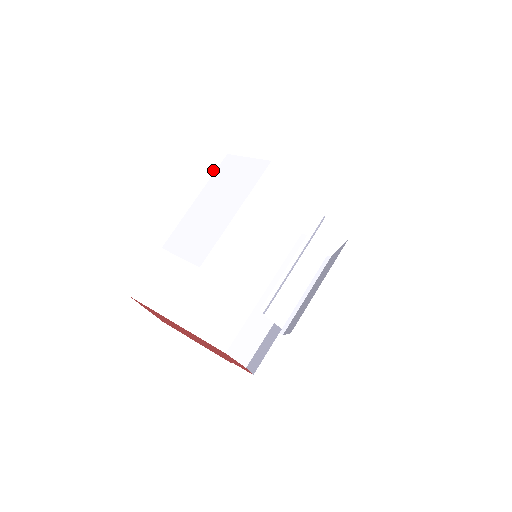
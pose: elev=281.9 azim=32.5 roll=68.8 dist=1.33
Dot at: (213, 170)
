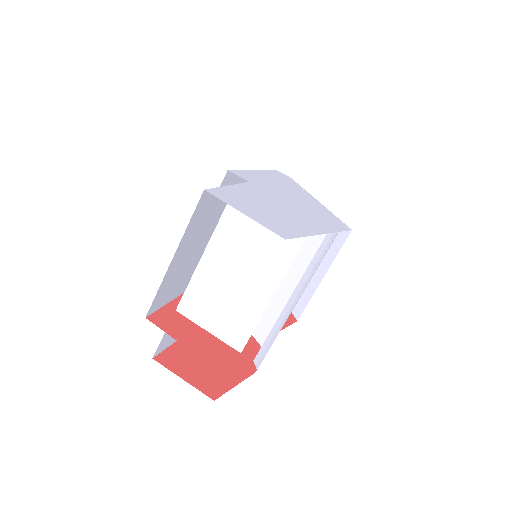
Dot at: (213, 207)
